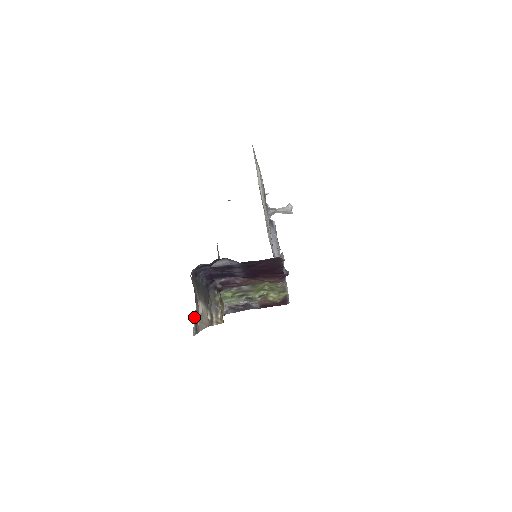
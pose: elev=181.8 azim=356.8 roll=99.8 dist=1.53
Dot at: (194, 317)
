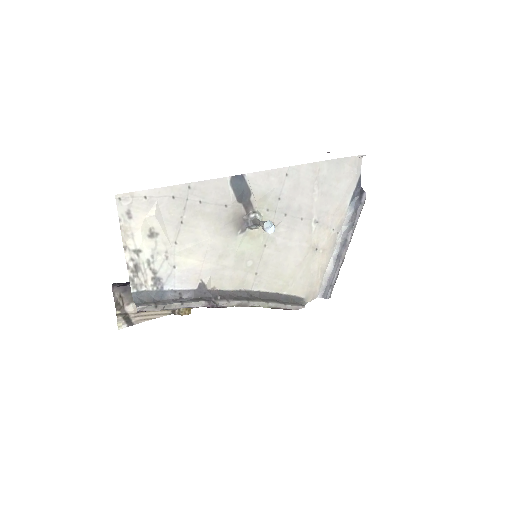
Dot at: (118, 317)
